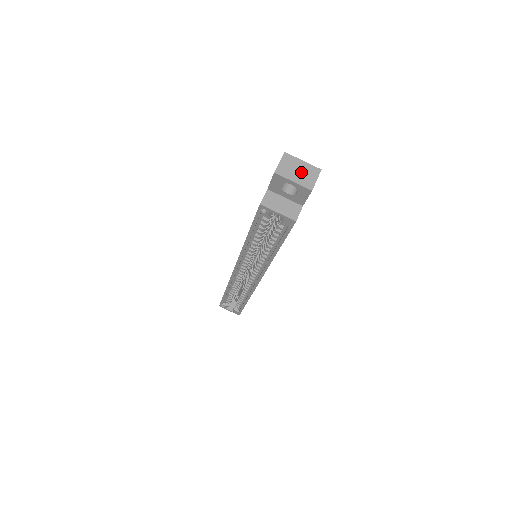
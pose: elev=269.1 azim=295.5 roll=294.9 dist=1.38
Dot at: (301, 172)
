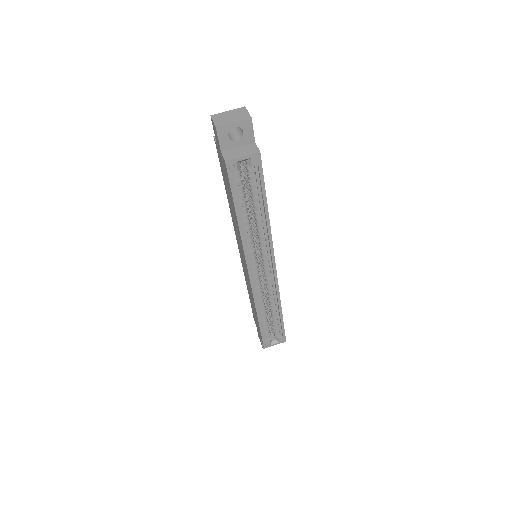
Dot at: (233, 116)
